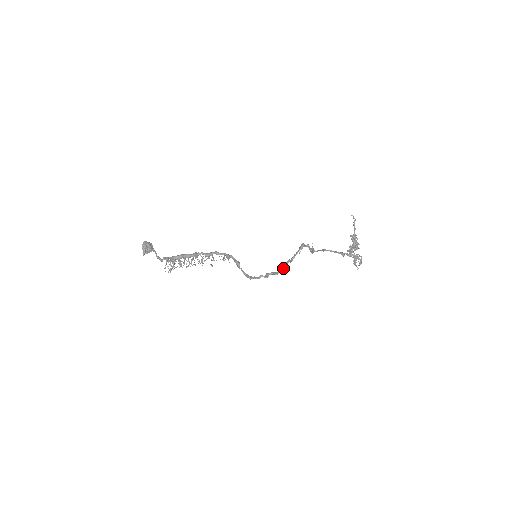
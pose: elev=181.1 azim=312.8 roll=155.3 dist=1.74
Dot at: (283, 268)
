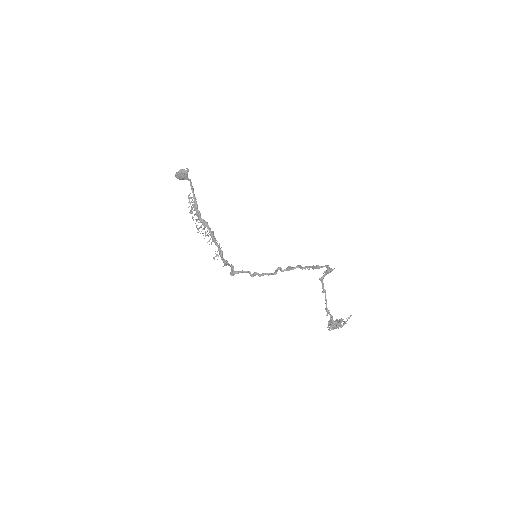
Dot at: (281, 271)
